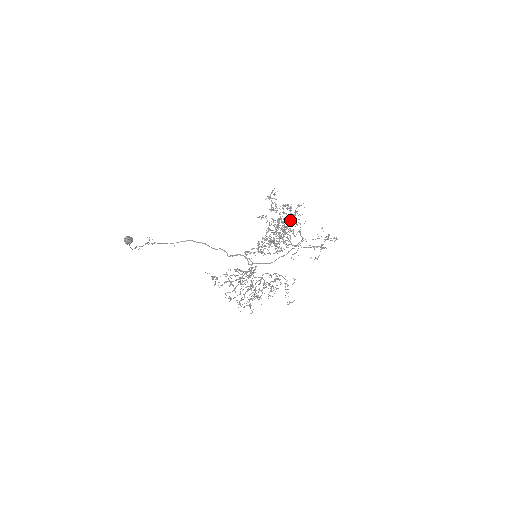
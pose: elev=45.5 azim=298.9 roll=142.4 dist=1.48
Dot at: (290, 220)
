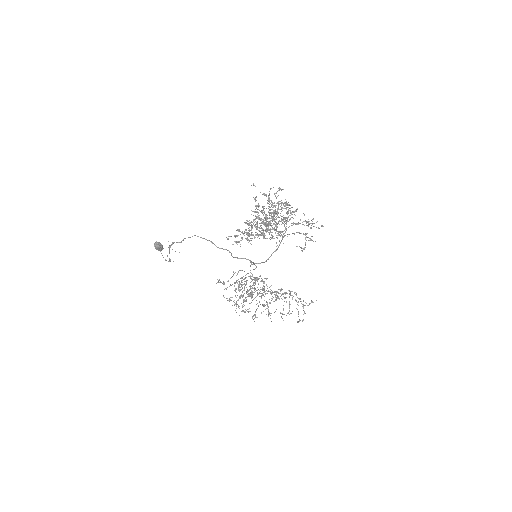
Dot at: (274, 206)
